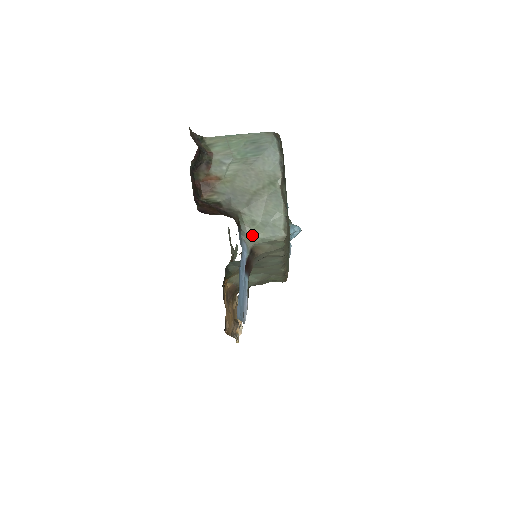
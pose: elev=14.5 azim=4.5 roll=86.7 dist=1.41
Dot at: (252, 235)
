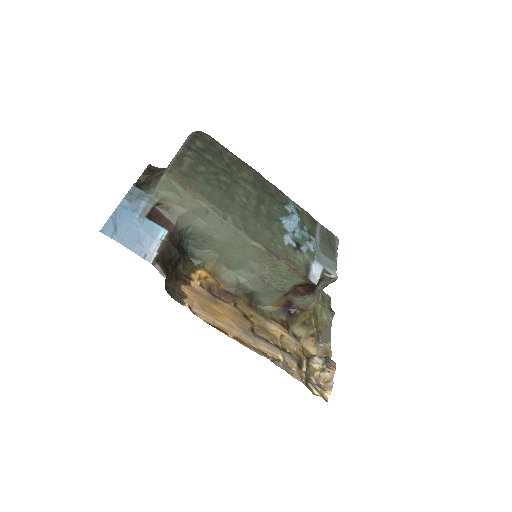
Dot at: (154, 190)
